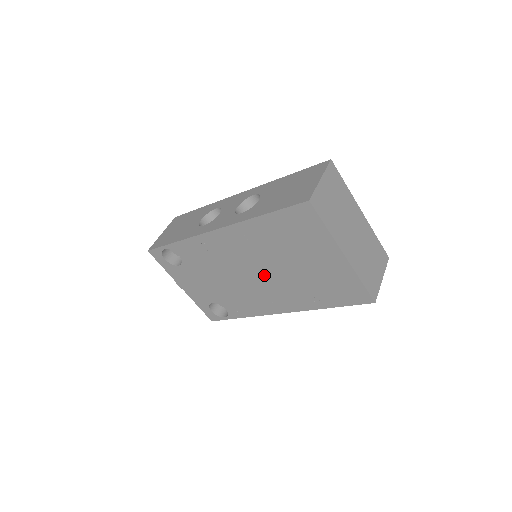
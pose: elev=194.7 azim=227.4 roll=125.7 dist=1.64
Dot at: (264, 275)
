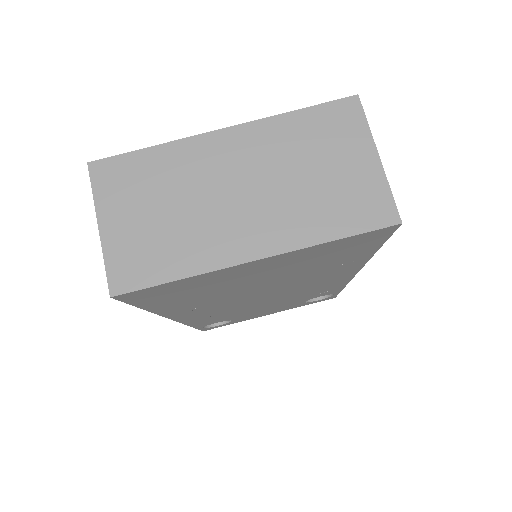
Dot at: (272, 292)
